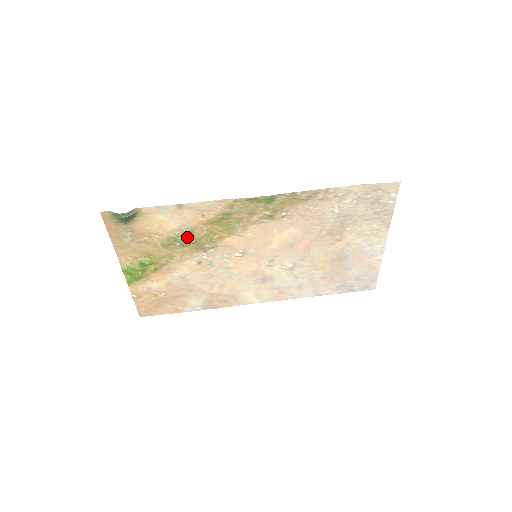
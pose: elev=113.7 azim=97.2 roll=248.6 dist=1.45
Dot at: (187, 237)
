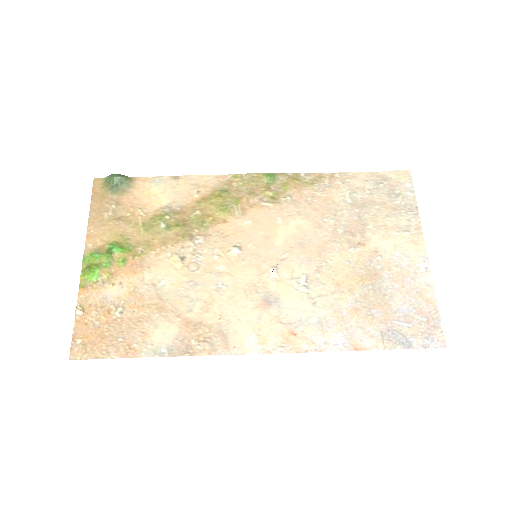
Dot at: (175, 218)
